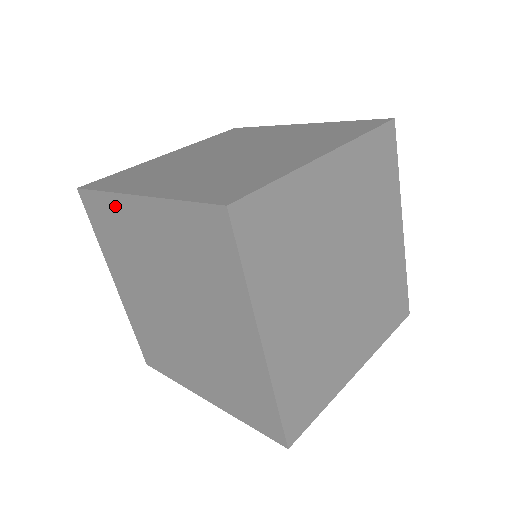
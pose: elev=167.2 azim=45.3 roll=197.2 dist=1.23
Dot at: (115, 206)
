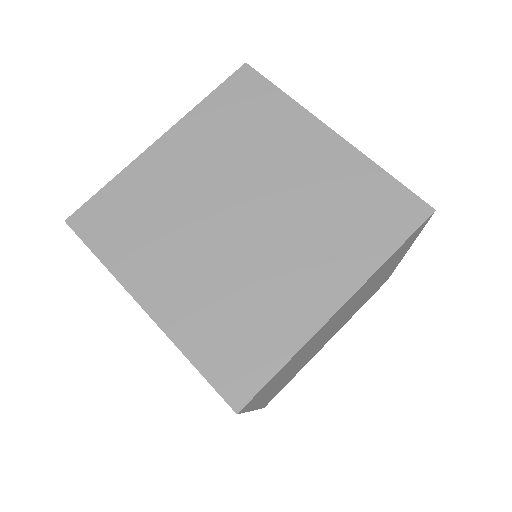
Dot at: occluded
